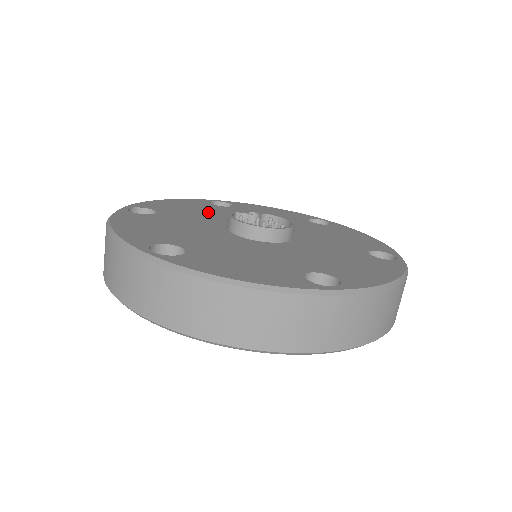
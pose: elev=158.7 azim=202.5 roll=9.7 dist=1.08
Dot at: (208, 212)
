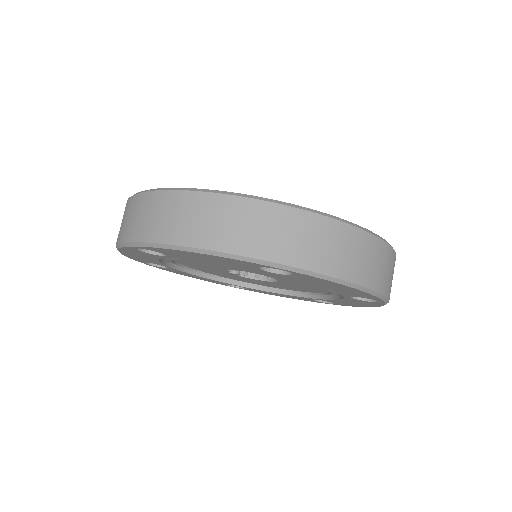
Dot at: occluded
